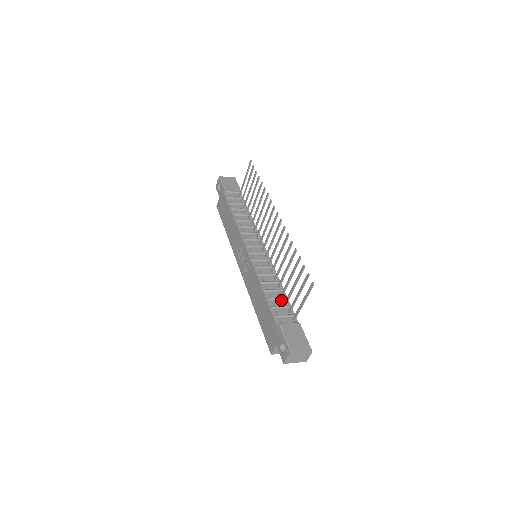
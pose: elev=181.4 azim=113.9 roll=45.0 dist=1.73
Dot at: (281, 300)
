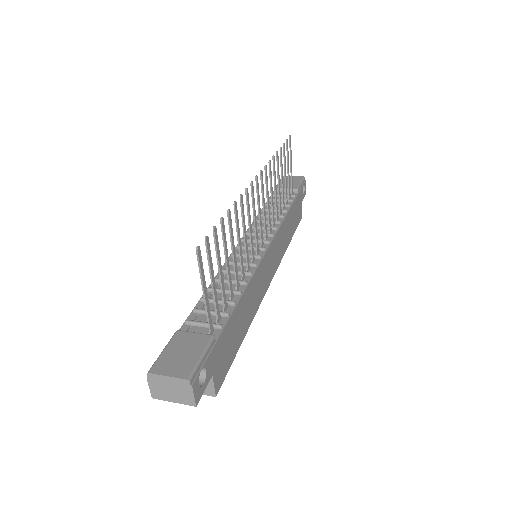
Dot at: (222, 304)
